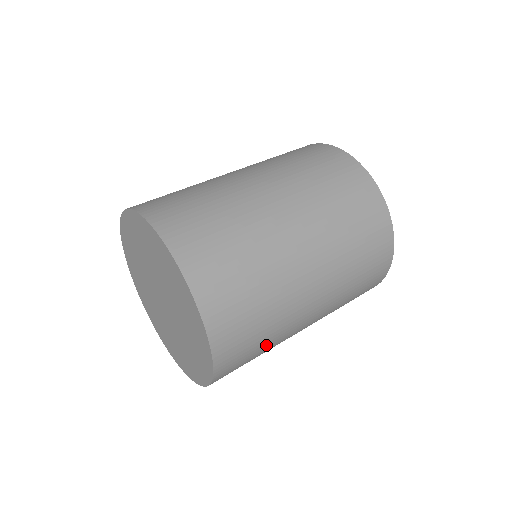
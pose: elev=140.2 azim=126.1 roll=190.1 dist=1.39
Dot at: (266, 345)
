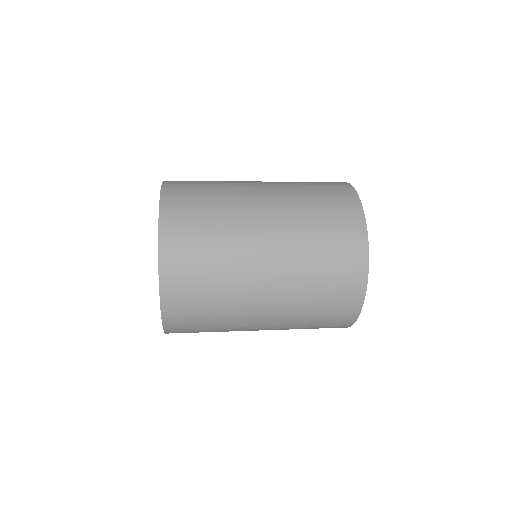
Dot at: (215, 326)
